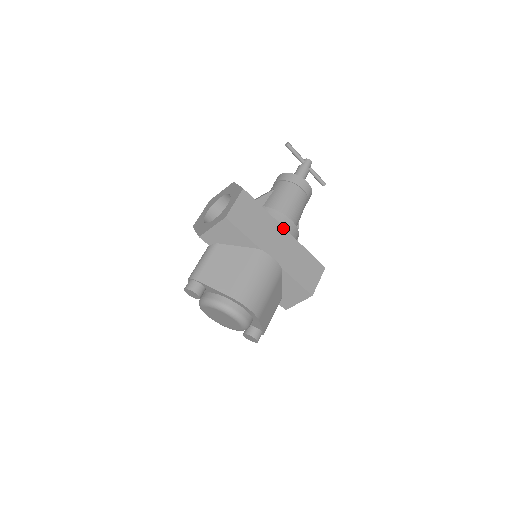
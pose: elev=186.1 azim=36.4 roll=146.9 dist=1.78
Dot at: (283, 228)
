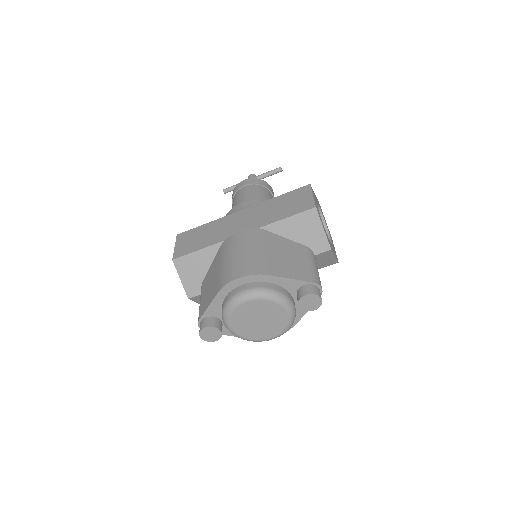
Dot at: (236, 213)
